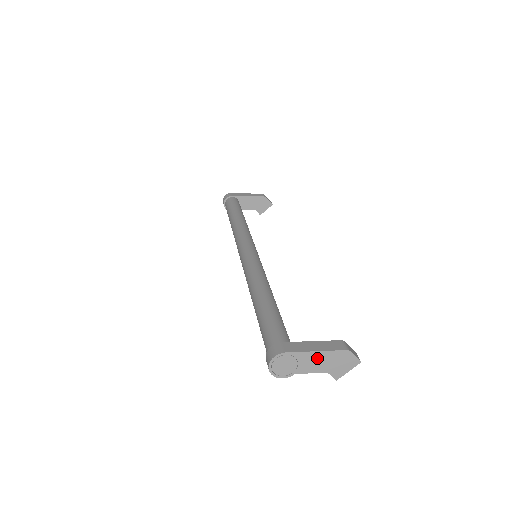
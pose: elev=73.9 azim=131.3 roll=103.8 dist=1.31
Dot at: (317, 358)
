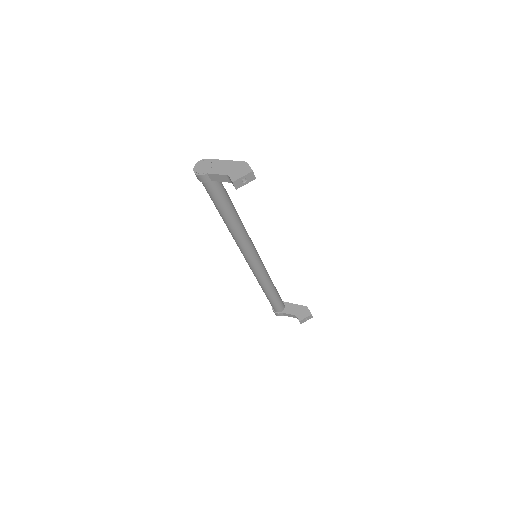
Dot at: (225, 165)
